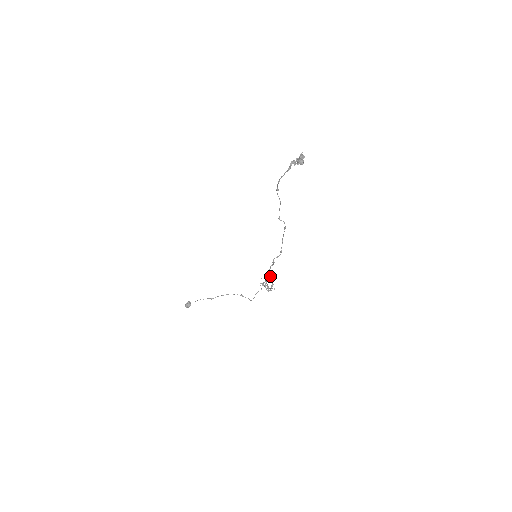
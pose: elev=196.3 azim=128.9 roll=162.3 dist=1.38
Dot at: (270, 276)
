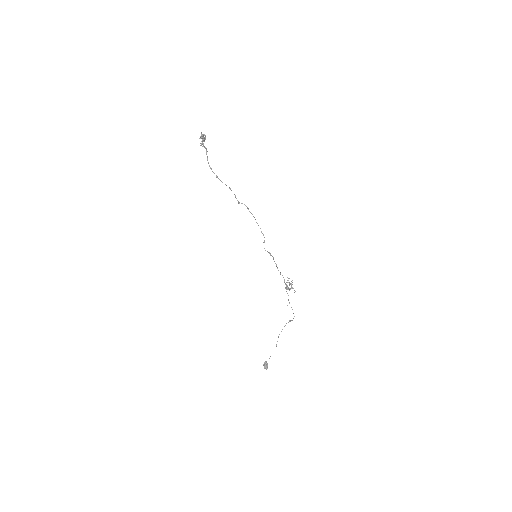
Dot at: (287, 277)
